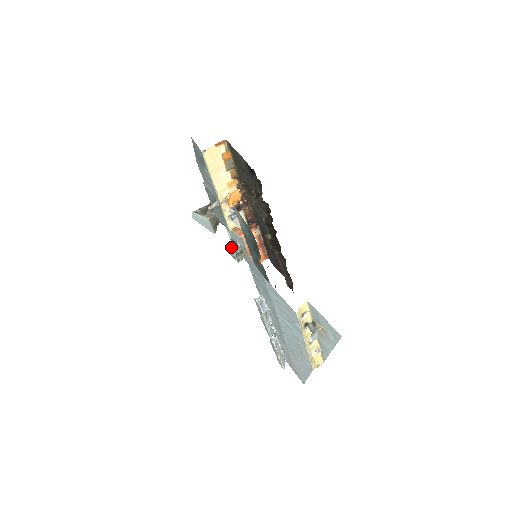
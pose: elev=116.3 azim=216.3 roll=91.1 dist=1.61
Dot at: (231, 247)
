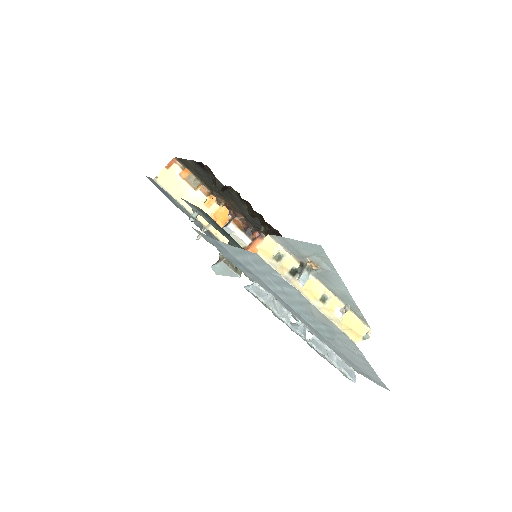
Dot at: occluded
